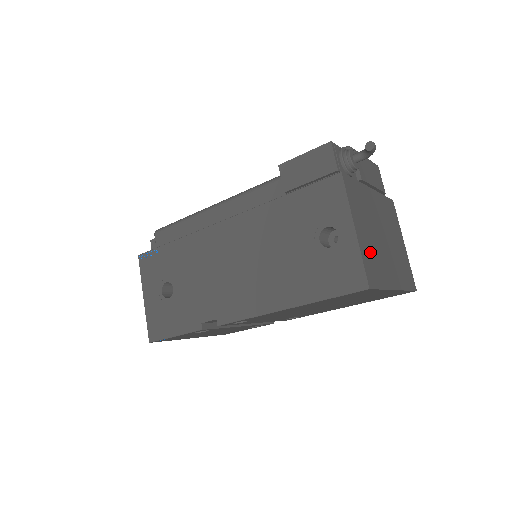
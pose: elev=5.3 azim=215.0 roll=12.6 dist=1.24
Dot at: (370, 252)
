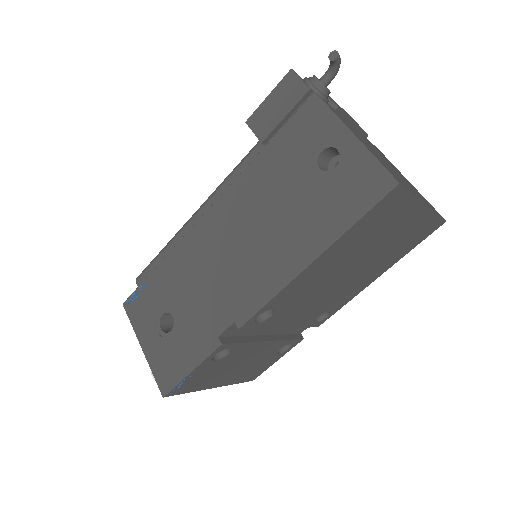
Dot at: (380, 160)
